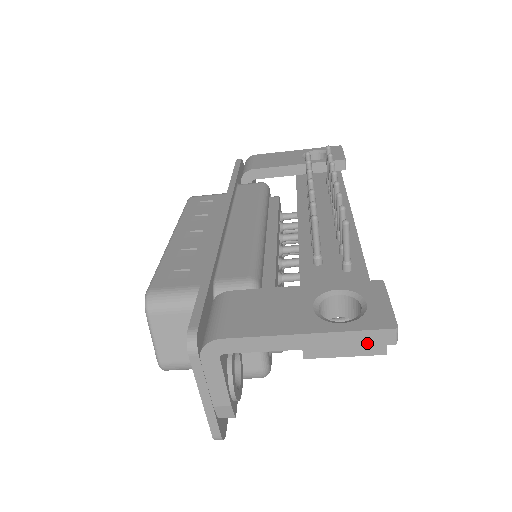
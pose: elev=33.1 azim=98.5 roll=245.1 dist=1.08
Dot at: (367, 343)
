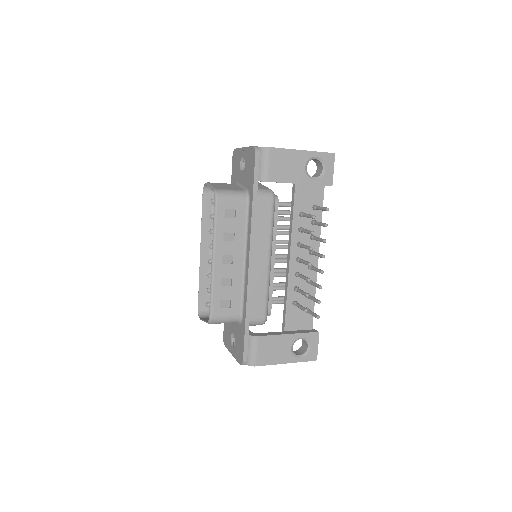
Dot at: occluded
